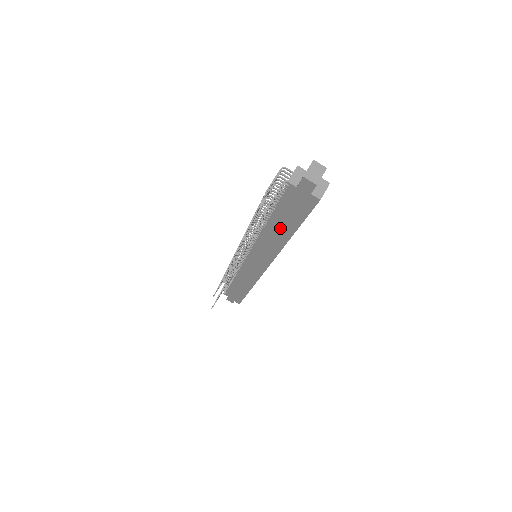
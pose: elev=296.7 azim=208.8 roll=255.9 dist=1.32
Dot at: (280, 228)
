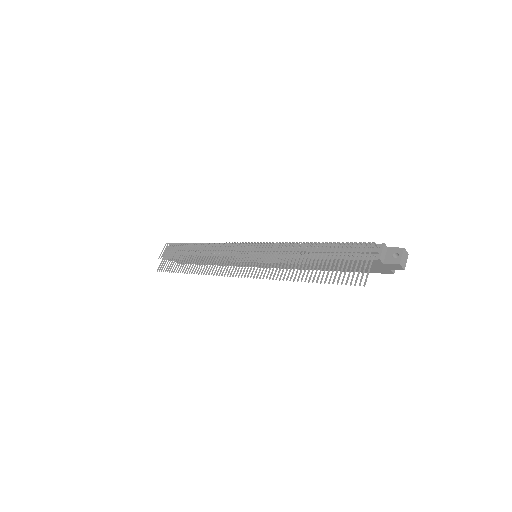
Dot at: (324, 265)
